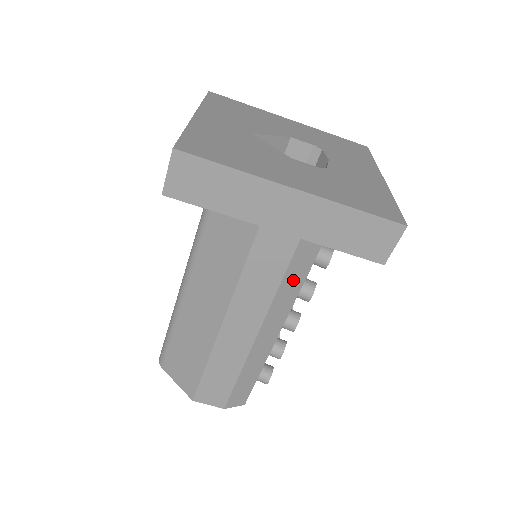
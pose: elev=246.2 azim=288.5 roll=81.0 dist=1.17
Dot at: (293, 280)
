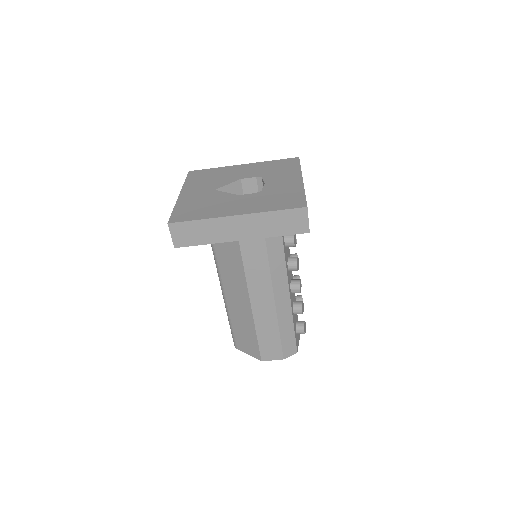
Dot at: (277, 262)
